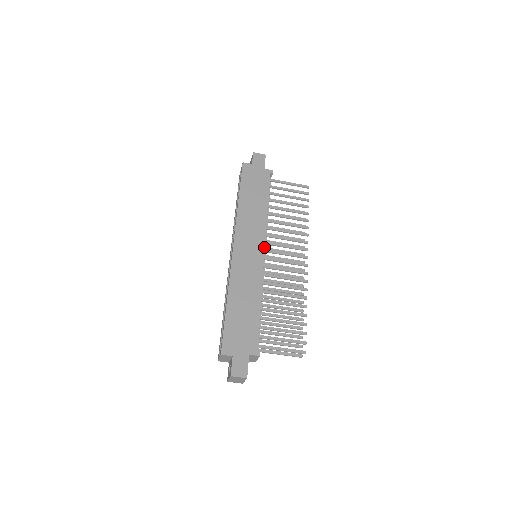
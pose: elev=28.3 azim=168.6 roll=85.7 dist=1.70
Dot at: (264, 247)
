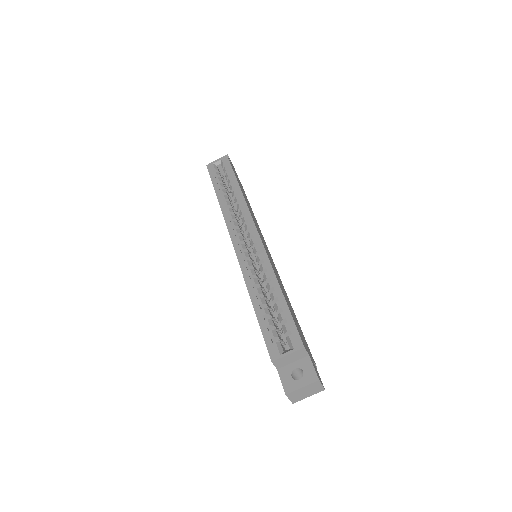
Dot at: occluded
